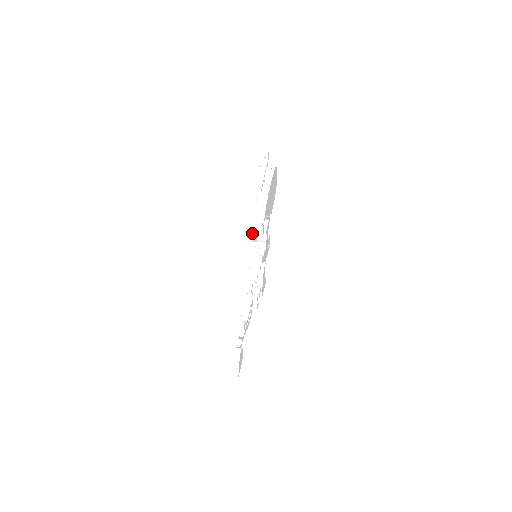
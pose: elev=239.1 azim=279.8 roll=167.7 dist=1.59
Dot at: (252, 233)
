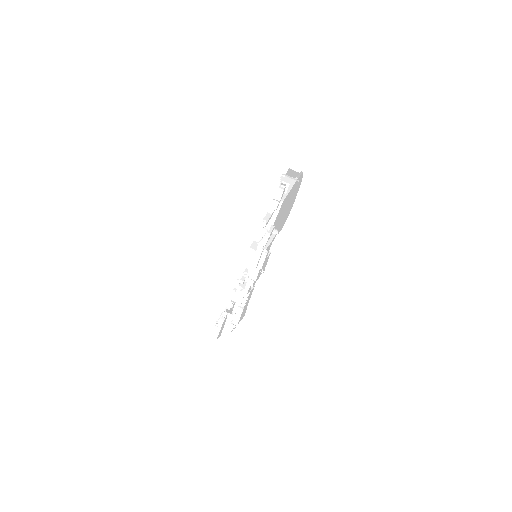
Dot at: occluded
